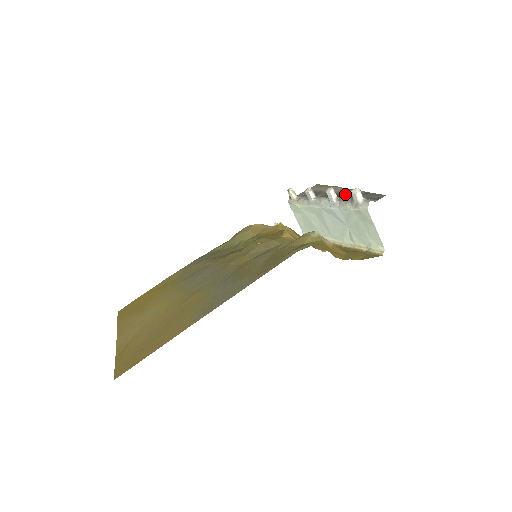
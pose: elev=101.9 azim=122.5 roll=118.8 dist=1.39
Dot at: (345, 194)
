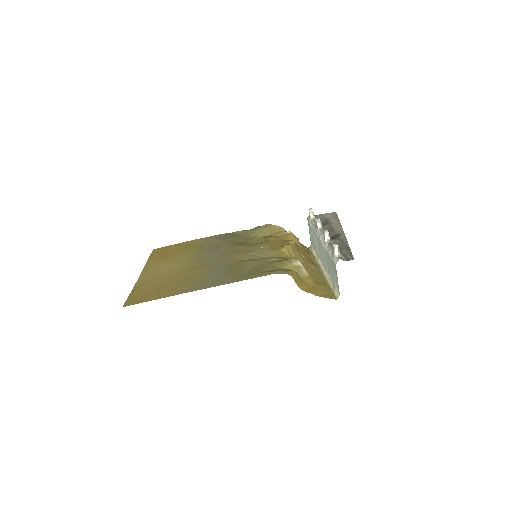
Dot at: (338, 238)
